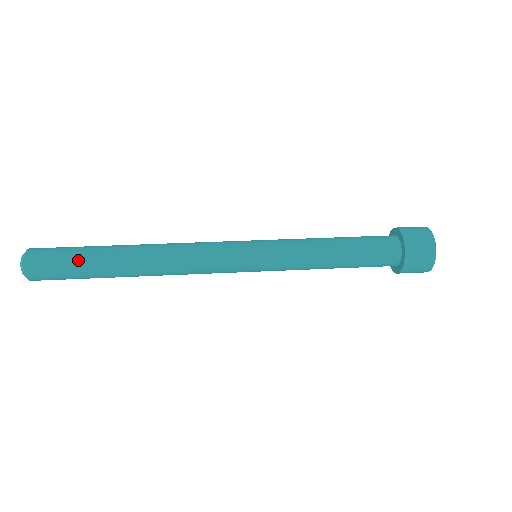
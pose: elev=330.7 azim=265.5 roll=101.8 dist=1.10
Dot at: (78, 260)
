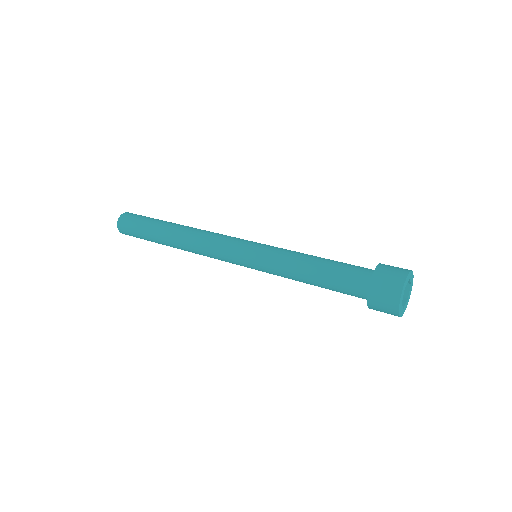
Dot at: (144, 225)
